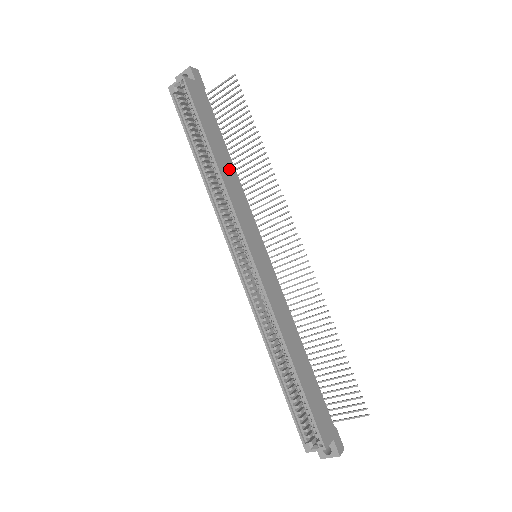
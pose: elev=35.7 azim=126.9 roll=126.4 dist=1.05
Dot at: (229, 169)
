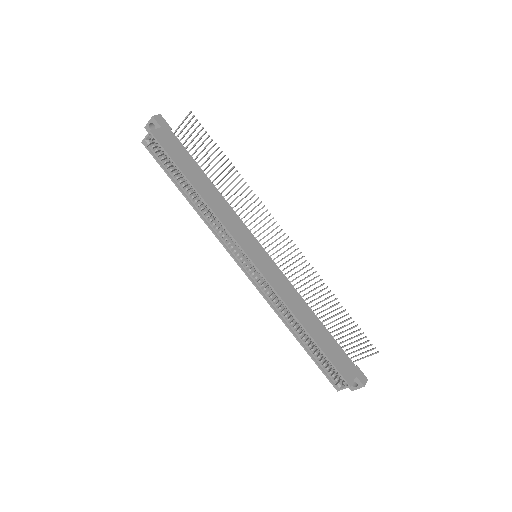
Dot at: (212, 193)
